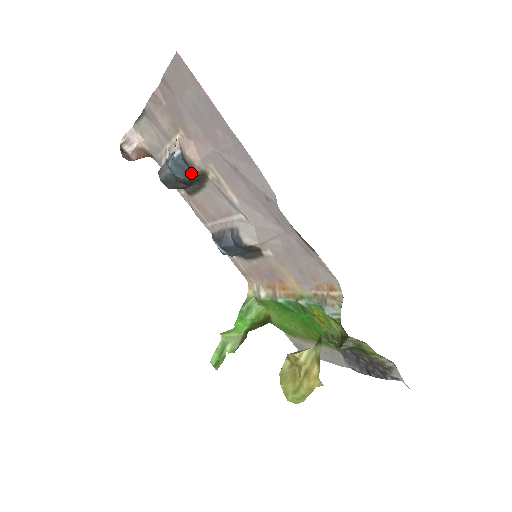
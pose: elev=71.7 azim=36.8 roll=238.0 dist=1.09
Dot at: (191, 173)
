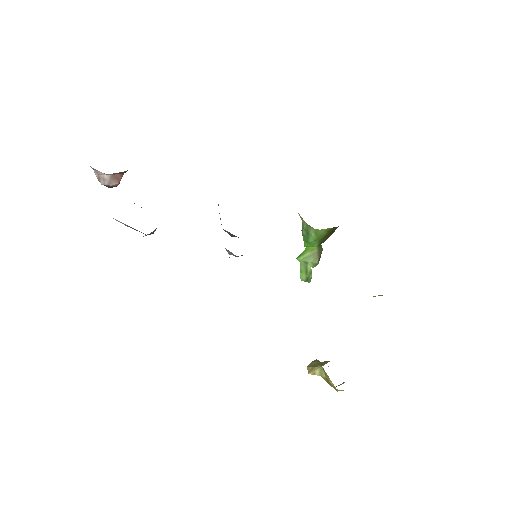
Dot at: occluded
